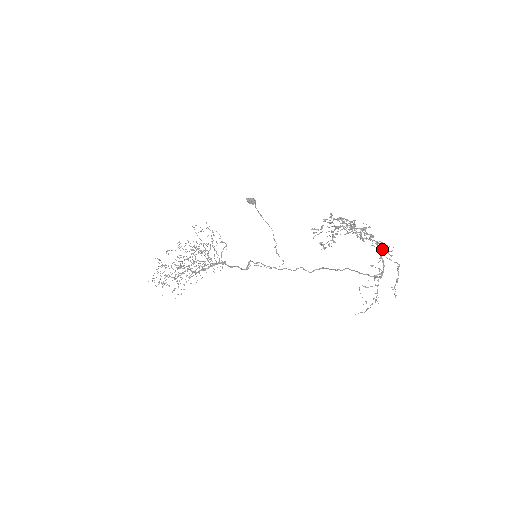
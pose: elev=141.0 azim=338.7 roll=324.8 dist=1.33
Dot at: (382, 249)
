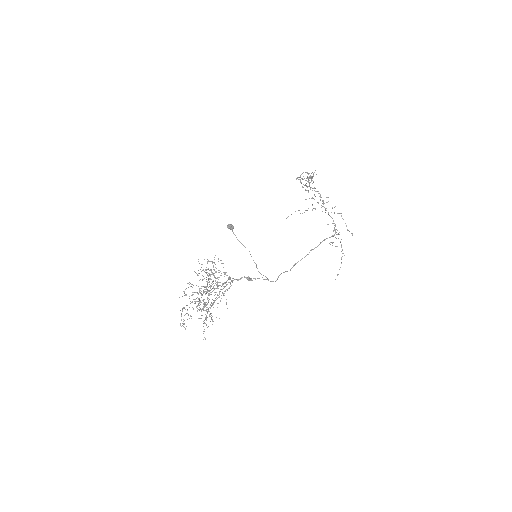
Dot at: occluded
